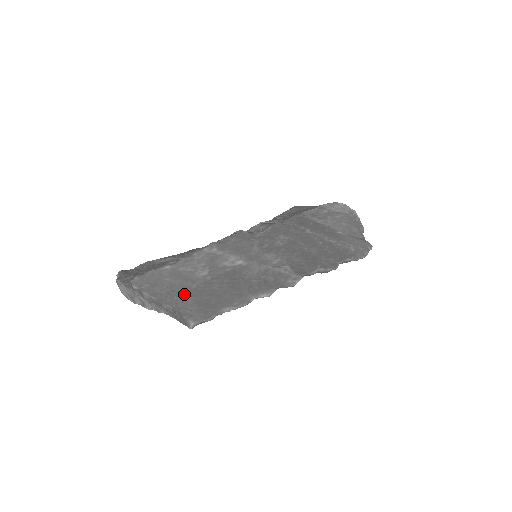
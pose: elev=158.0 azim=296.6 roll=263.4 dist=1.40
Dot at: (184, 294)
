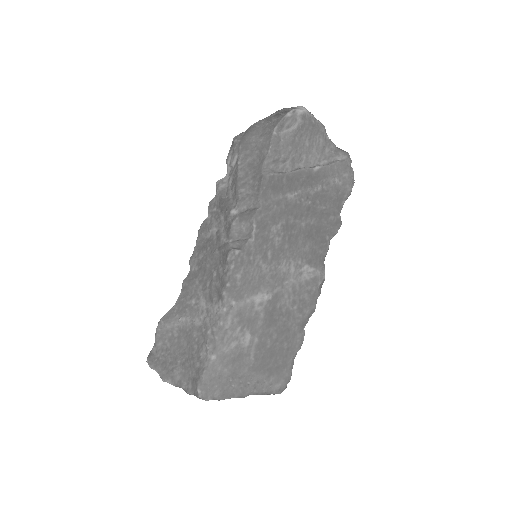
Dot at: (252, 373)
